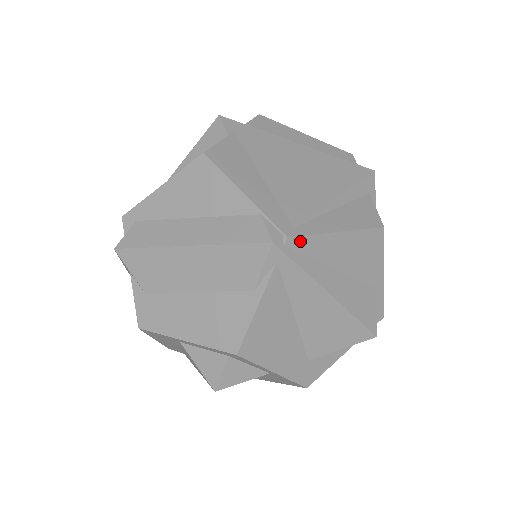
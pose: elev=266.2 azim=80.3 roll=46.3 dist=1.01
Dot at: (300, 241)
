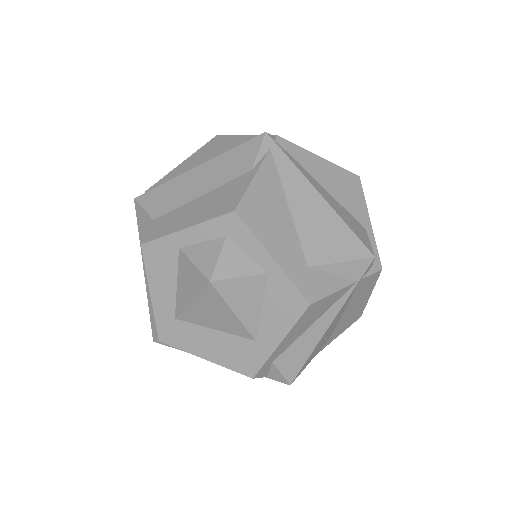
Dot at: (288, 145)
